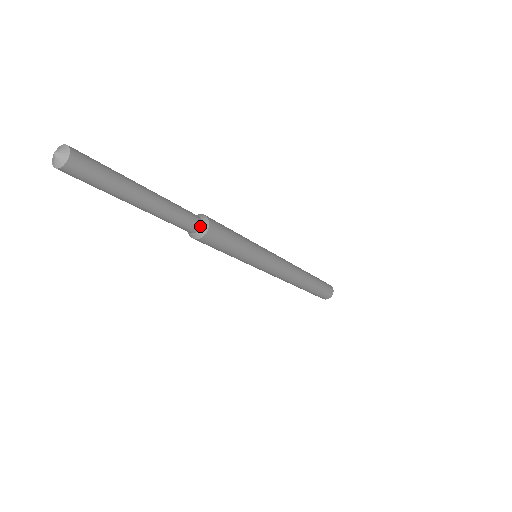
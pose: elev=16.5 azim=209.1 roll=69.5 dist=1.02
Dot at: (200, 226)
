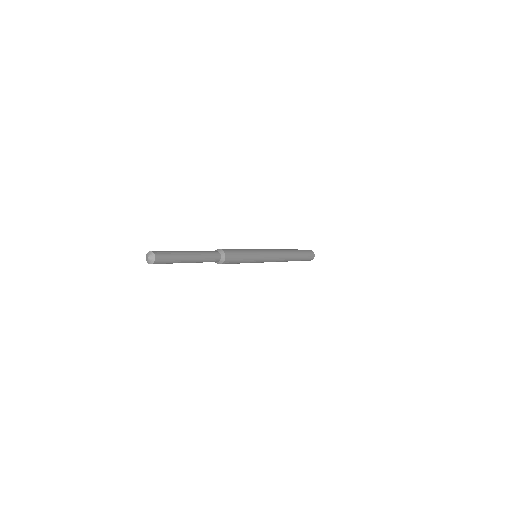
Dot at: (220, 255)
